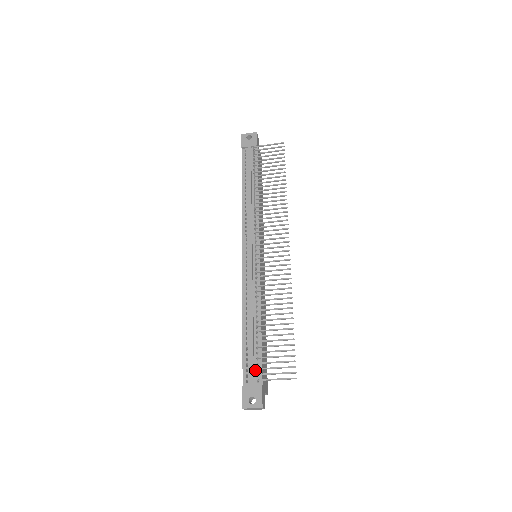
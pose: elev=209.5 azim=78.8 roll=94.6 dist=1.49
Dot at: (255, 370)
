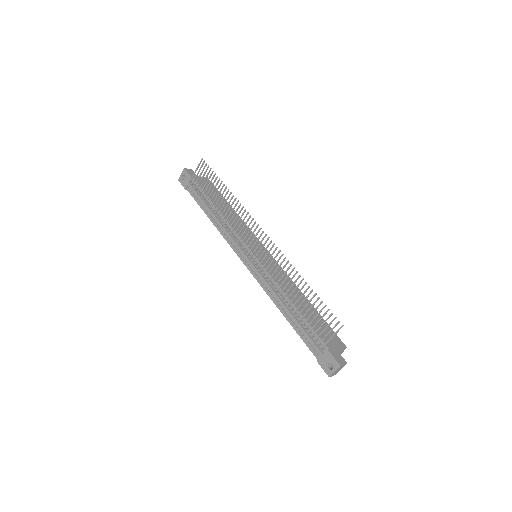
Dot at: (316, 342)
